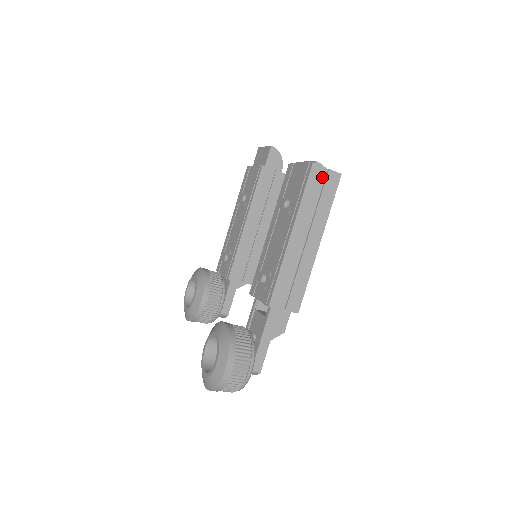
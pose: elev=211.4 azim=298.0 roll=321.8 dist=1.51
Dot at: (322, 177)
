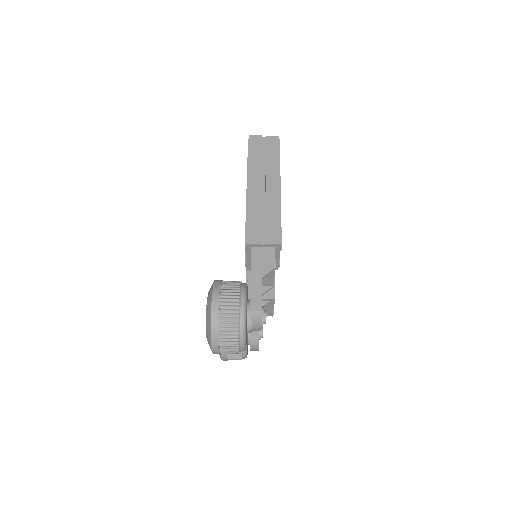
Dot at: (261, 142)
